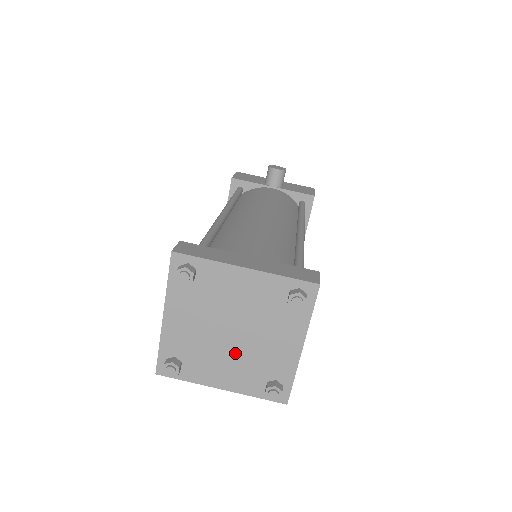
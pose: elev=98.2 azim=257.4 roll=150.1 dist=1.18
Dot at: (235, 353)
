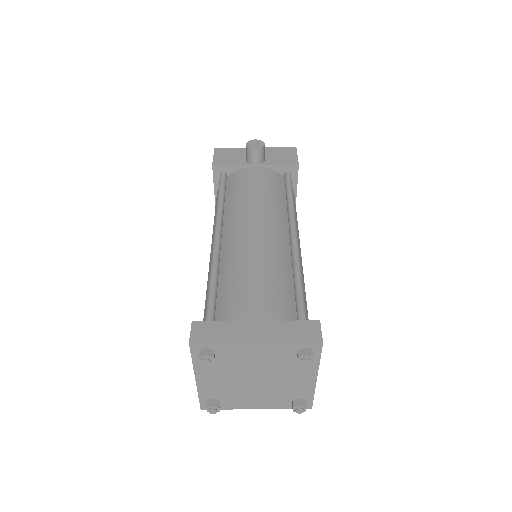
Dot at: (262, 390)
